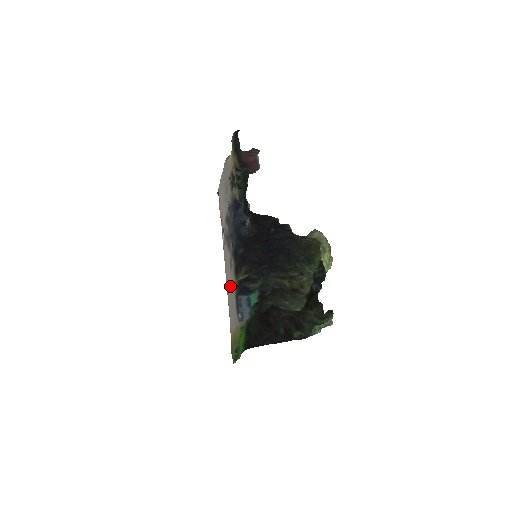
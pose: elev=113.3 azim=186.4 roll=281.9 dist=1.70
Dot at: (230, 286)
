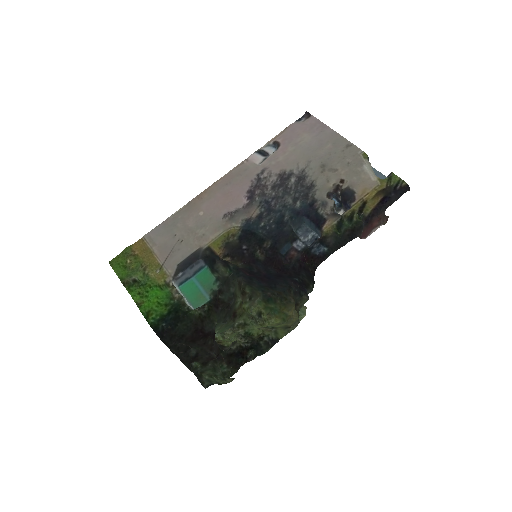
Dot at: (203, 220)
